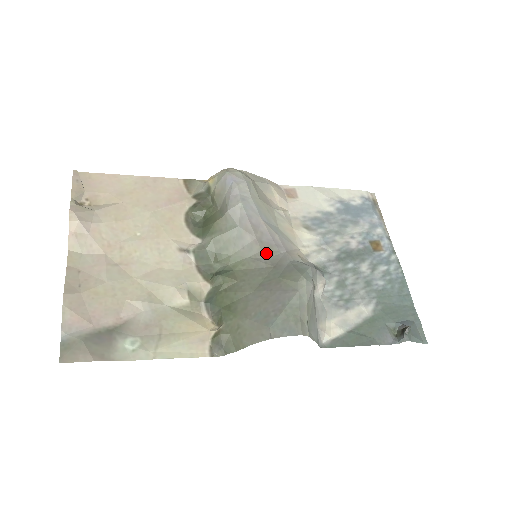
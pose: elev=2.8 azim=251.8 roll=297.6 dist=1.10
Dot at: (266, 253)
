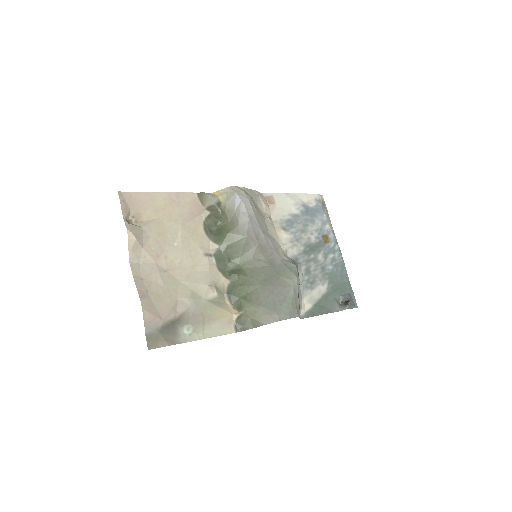
Dot at: (264, 255)
